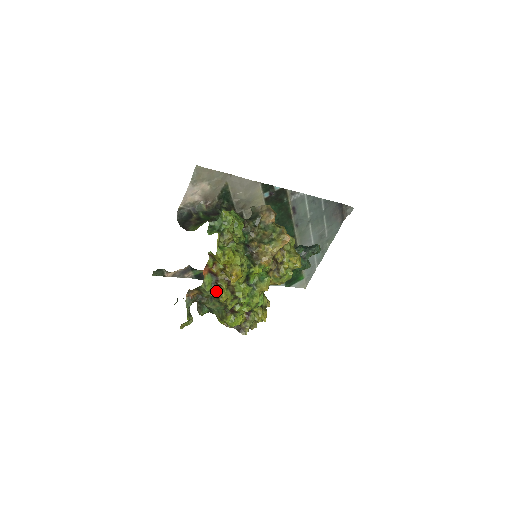
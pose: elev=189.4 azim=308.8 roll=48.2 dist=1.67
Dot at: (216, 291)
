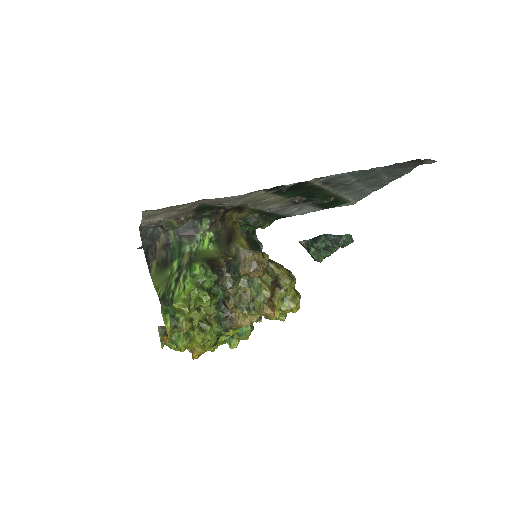
Dot at: occluded
